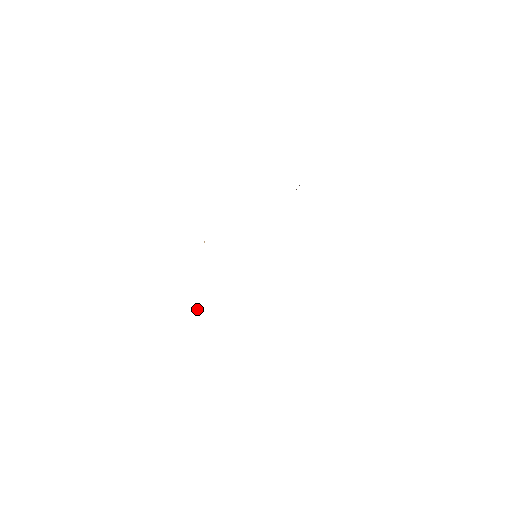
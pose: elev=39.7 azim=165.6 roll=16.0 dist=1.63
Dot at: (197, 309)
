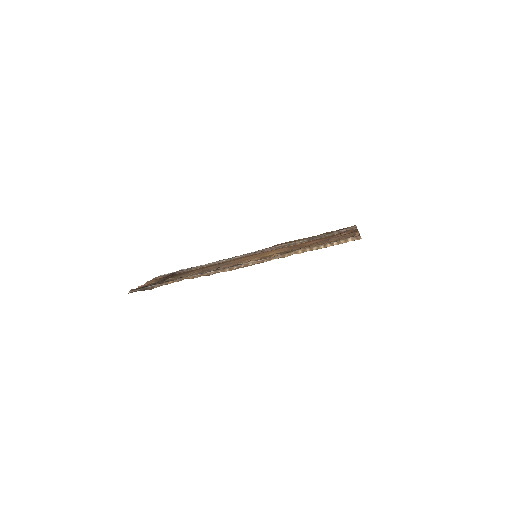
Dot at: (160, 283)
